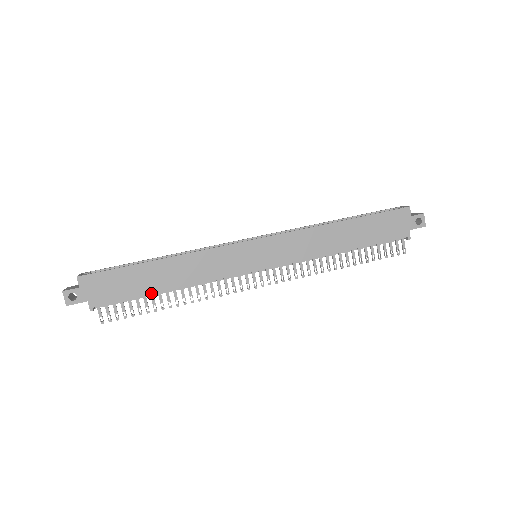
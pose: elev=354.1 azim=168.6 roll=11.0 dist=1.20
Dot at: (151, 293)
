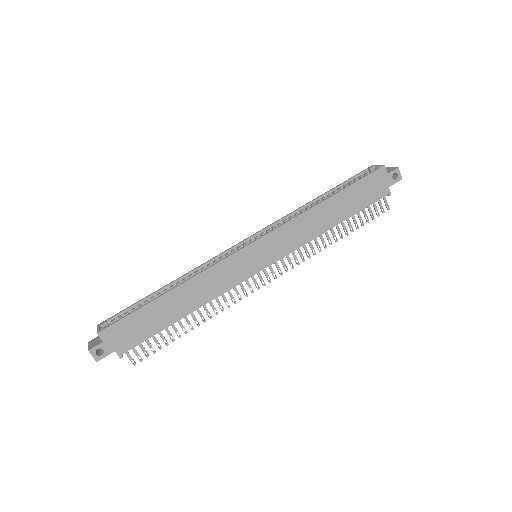
Dot at: (171, 324)
